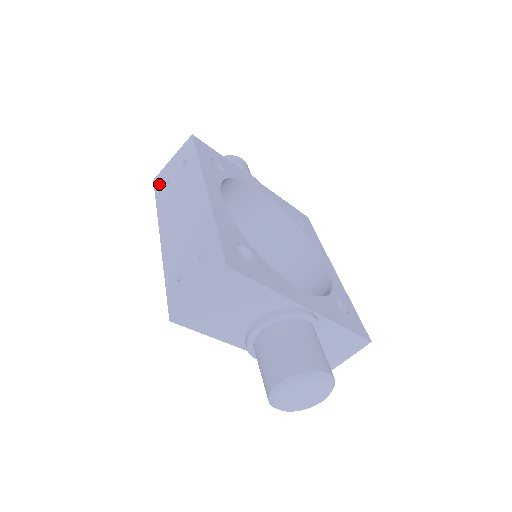
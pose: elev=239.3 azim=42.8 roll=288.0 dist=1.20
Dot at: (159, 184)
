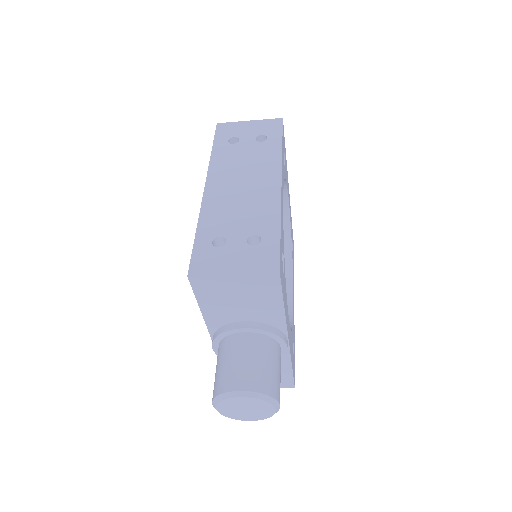
Dot at: (223, 133)
